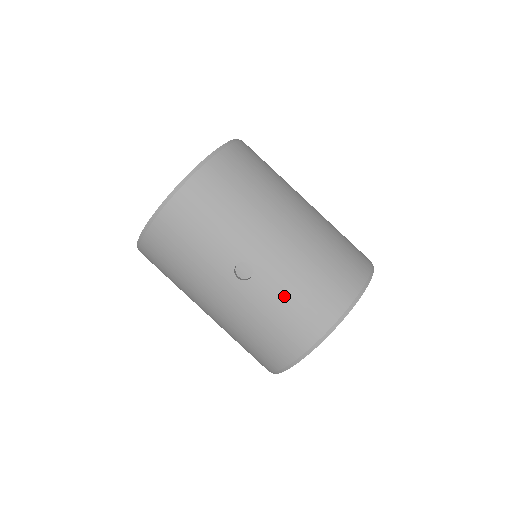
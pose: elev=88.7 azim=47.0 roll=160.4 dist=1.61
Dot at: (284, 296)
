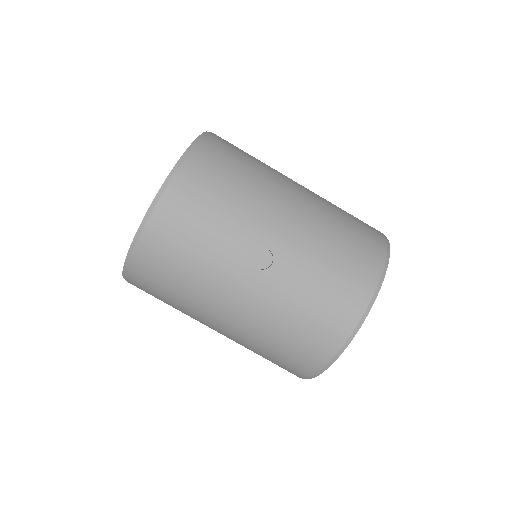
Dot at: (314, 275)
